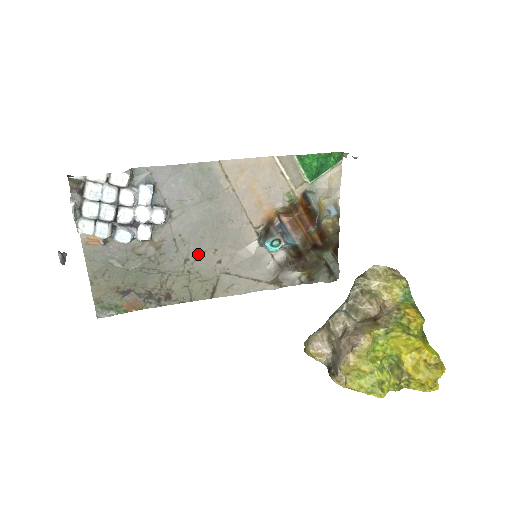
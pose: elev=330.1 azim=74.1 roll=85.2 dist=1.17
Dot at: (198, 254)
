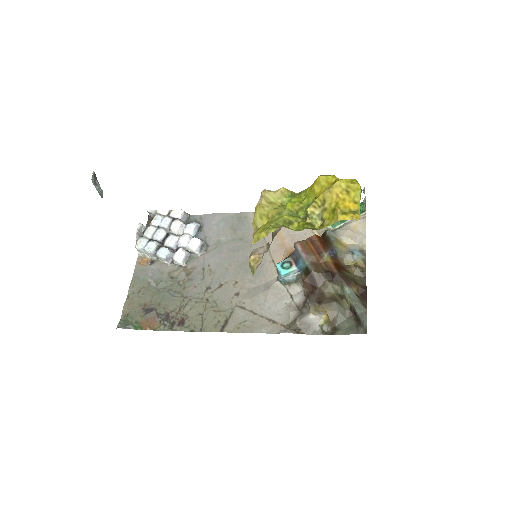
Dot at: (220, 284)
